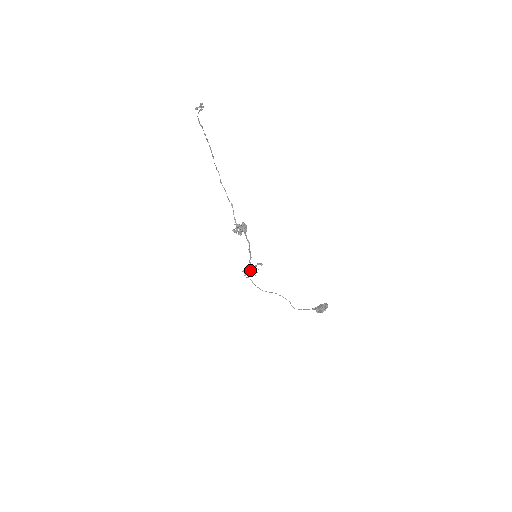
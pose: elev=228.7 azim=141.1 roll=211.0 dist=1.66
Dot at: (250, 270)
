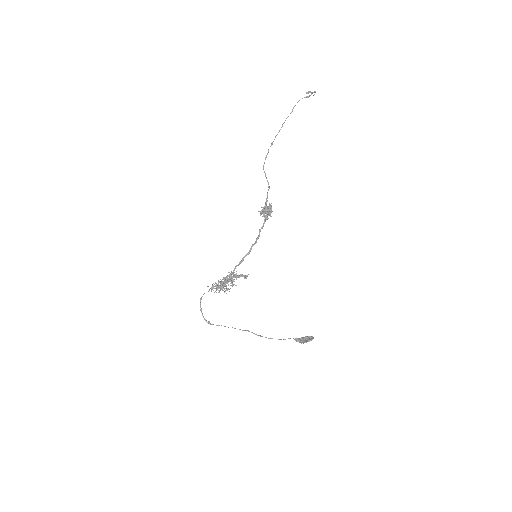
Dot at: (236, 274)
